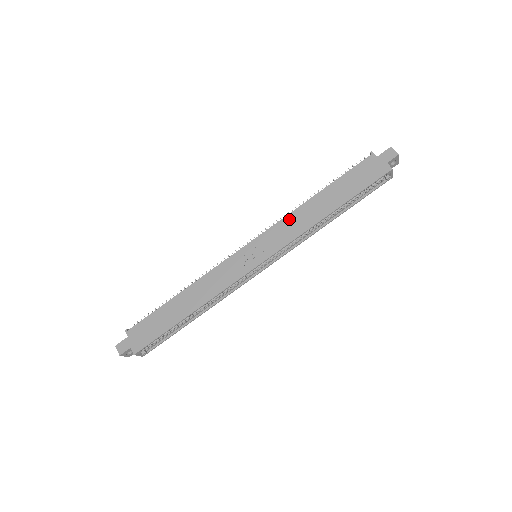
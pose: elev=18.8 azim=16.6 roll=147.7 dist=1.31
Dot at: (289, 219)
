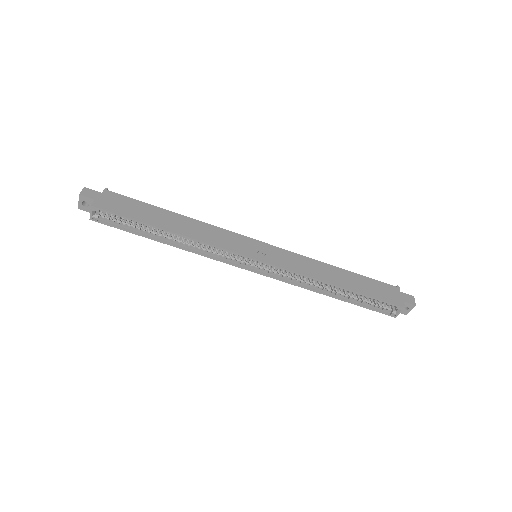
Dot at: (306, 260)
